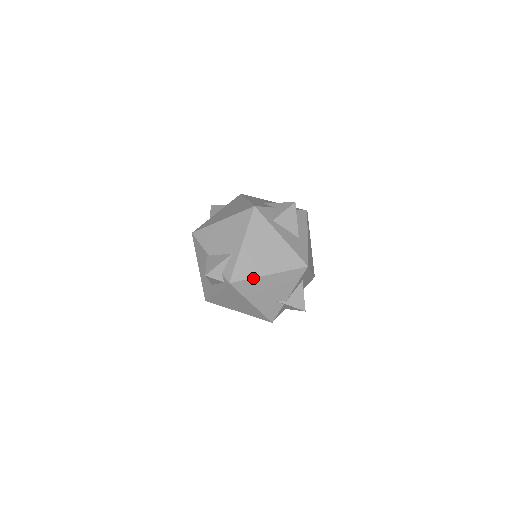
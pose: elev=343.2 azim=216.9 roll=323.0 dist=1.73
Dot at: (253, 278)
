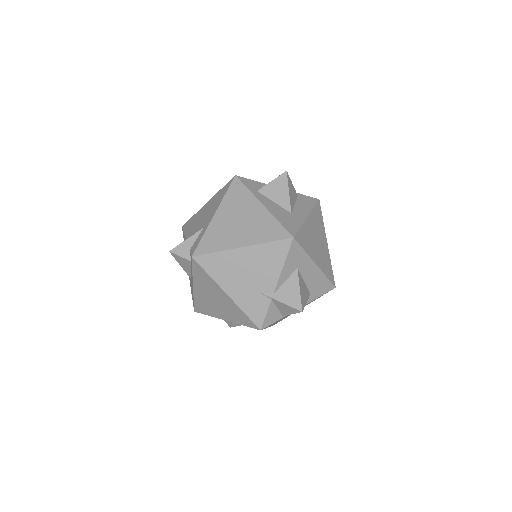
Dot at: (221, 251)
